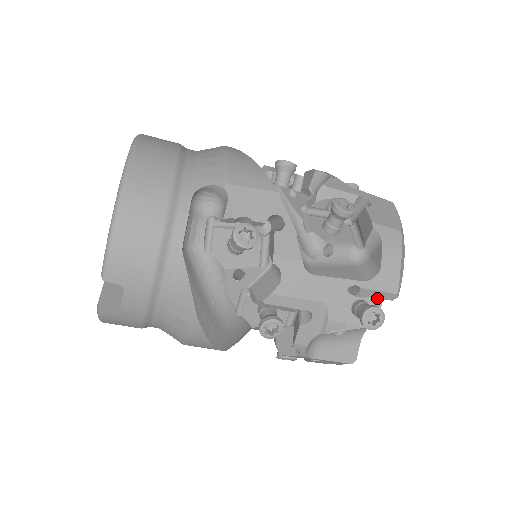
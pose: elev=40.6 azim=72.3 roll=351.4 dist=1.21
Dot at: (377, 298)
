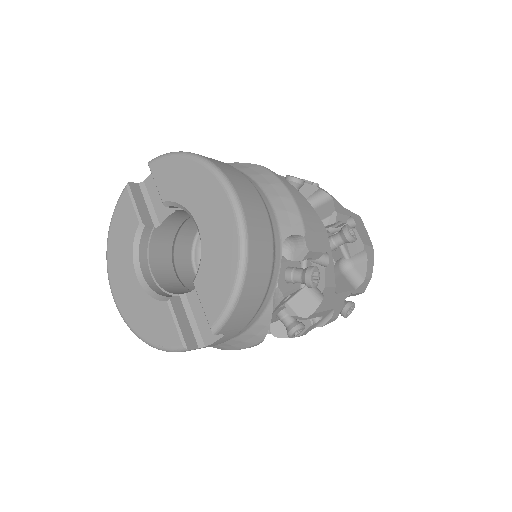
Dot at: occluded
